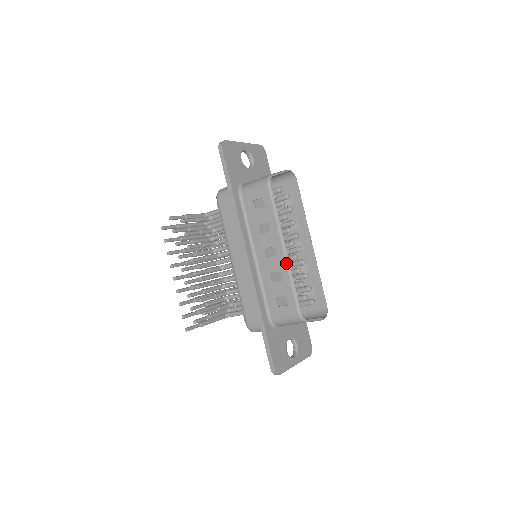
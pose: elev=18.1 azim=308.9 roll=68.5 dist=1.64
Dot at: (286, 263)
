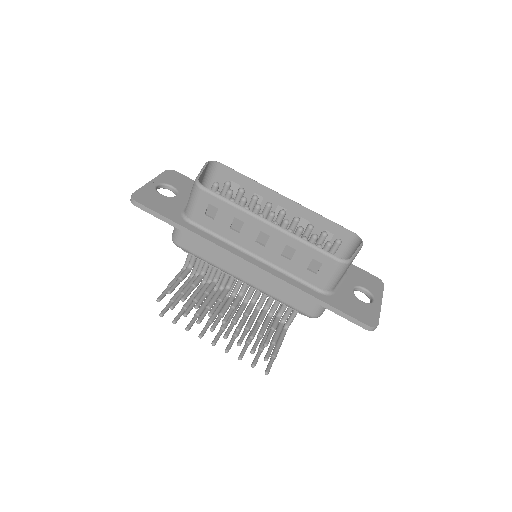
Dot at: (284, 233)
